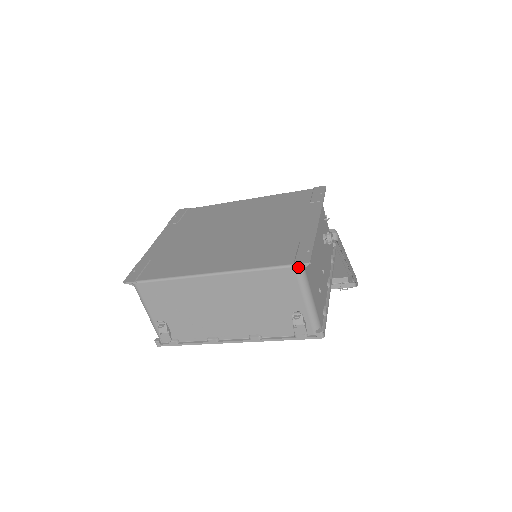
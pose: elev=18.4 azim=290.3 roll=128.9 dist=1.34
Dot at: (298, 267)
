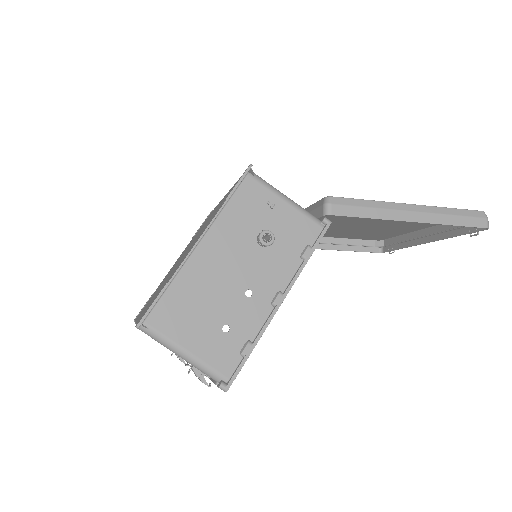
Dot at: (140, 328)
